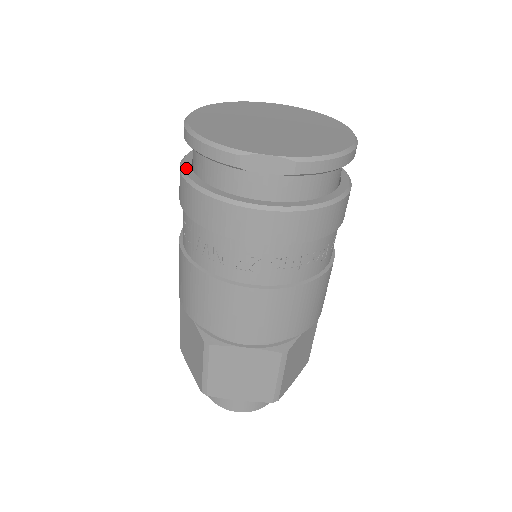
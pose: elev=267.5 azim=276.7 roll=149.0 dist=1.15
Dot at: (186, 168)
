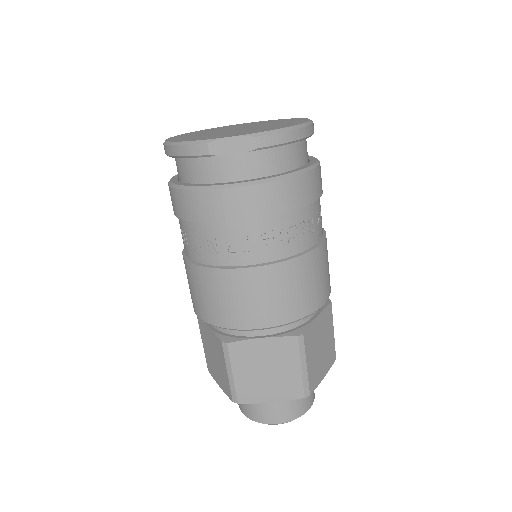
Dot at: (173, 181)
